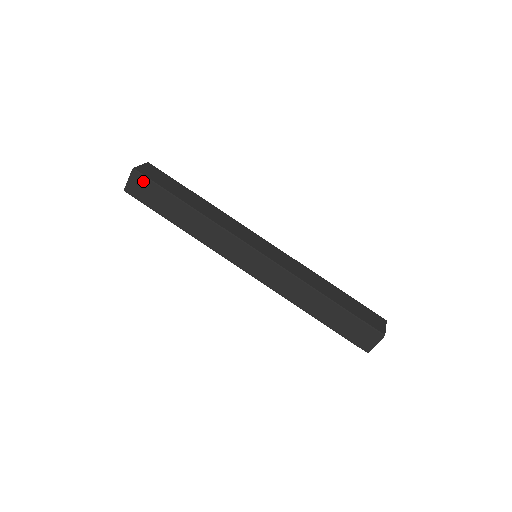
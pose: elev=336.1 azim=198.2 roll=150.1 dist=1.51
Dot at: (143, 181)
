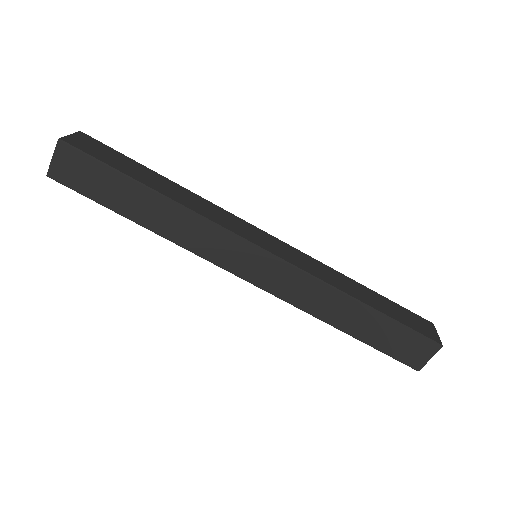
Dot at: (77, 158)
